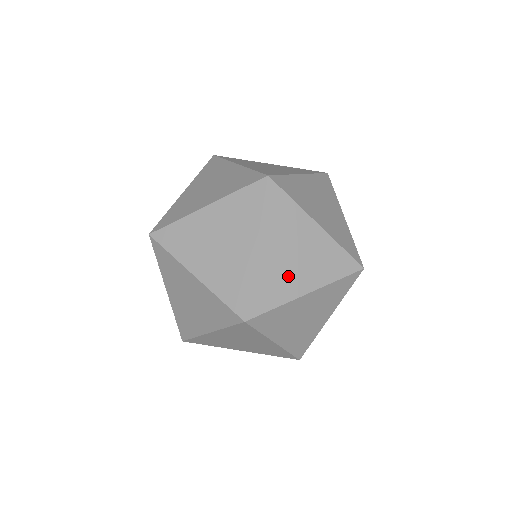
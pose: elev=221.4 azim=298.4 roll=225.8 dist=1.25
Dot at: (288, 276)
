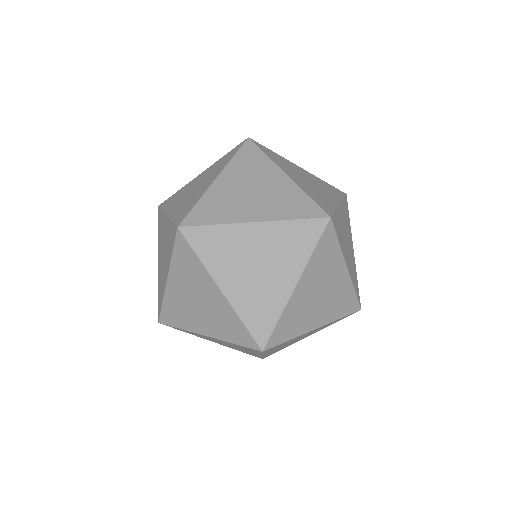
Dot at: (266, 287)
